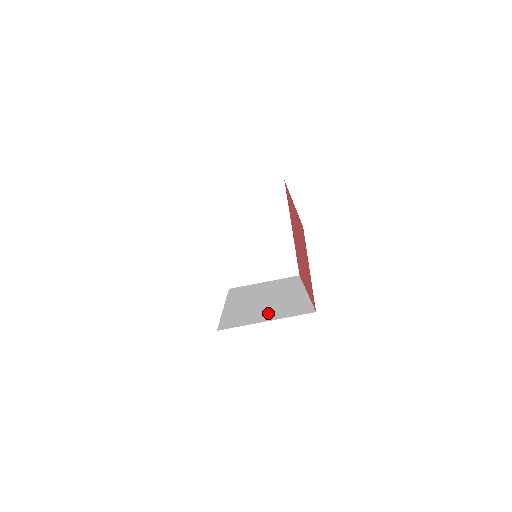
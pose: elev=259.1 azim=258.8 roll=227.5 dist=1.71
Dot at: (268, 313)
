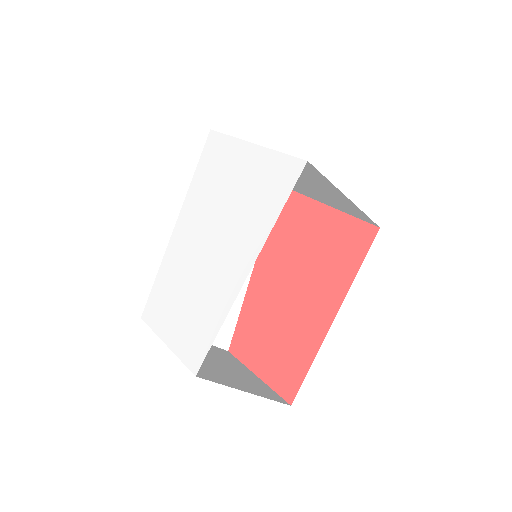
Dot at: occluded
